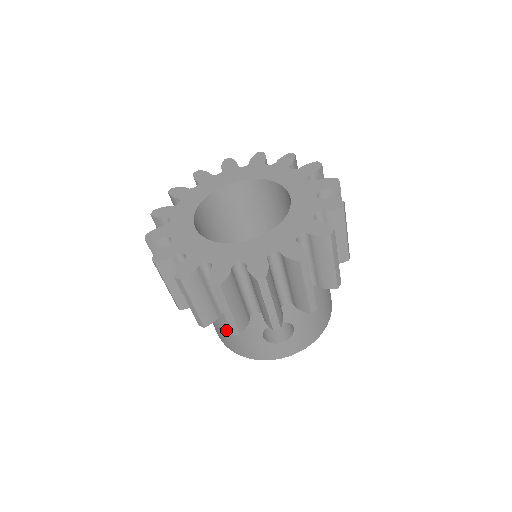
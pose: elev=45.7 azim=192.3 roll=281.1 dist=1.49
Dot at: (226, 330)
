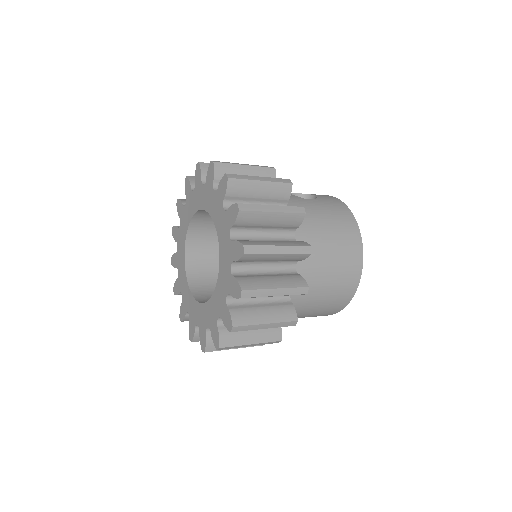
Dot at: occluded
